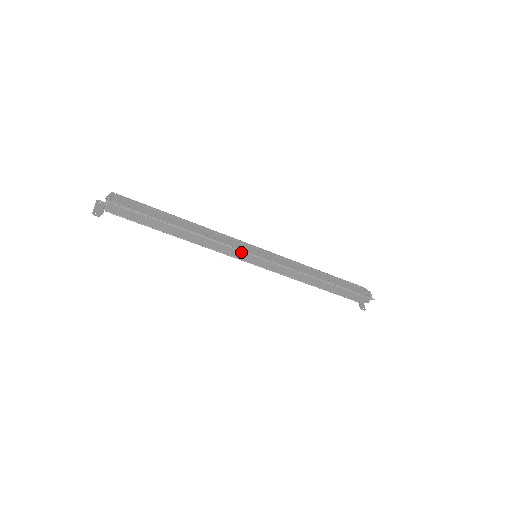
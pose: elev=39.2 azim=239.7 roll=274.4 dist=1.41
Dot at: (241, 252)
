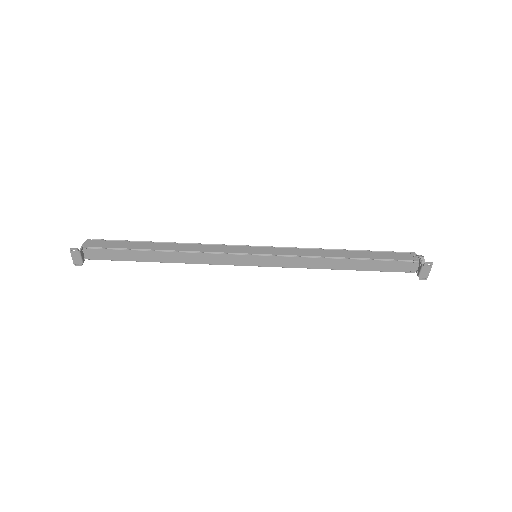
Dot at: (234, 247)
